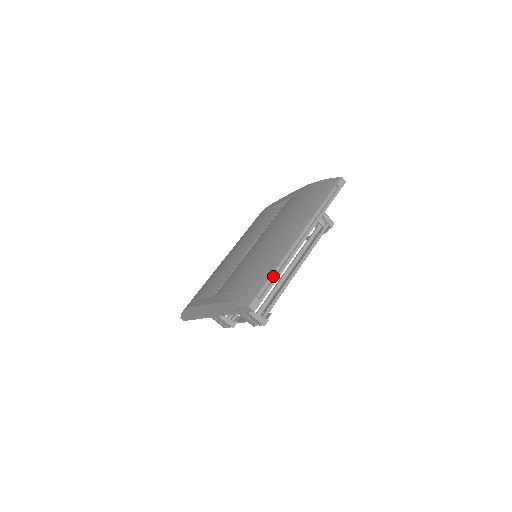
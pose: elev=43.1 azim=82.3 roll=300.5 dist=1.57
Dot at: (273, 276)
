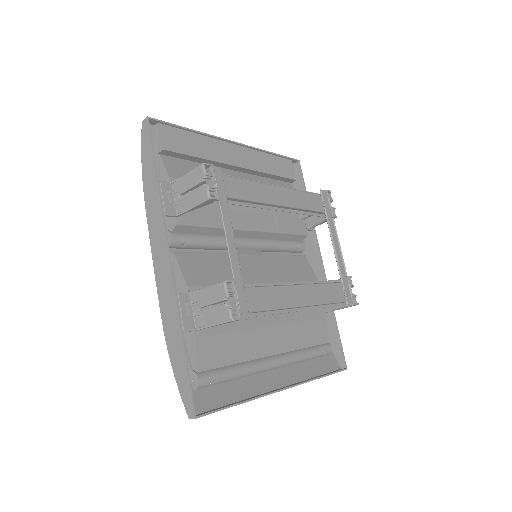
Dot at: (187, 134)
